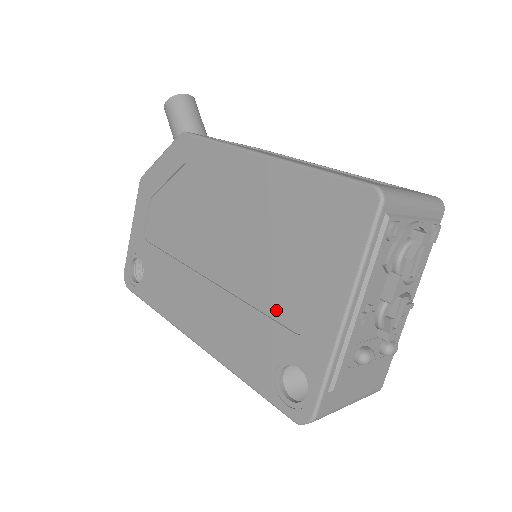
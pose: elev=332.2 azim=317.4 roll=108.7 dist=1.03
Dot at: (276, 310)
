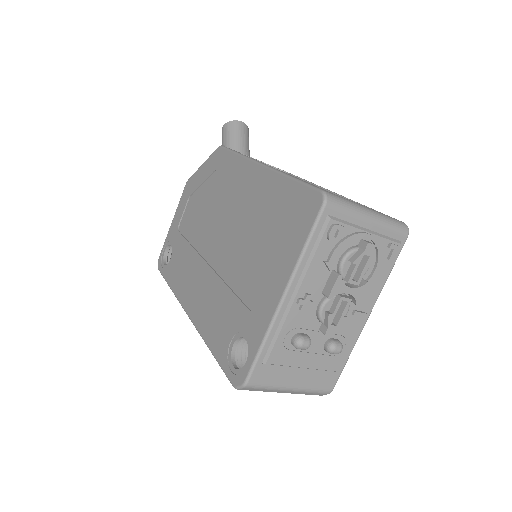
Dot at: (243, 290)
